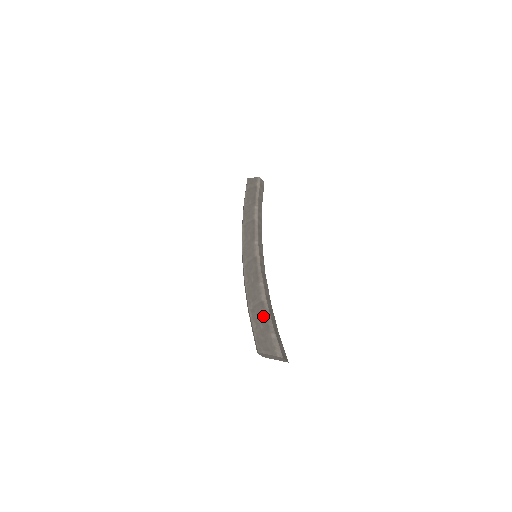
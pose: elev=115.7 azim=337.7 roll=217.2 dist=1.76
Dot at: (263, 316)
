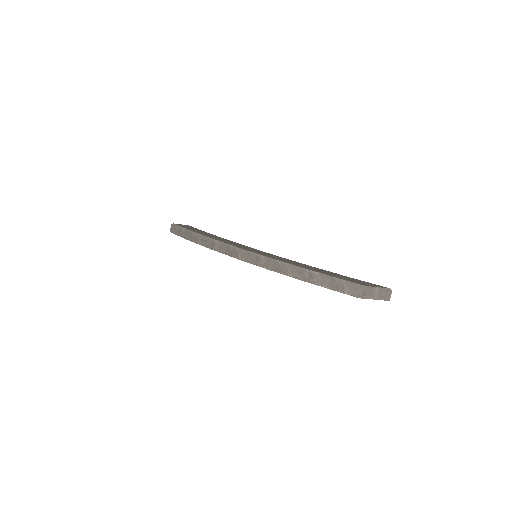
Dot at: (334, 273)
